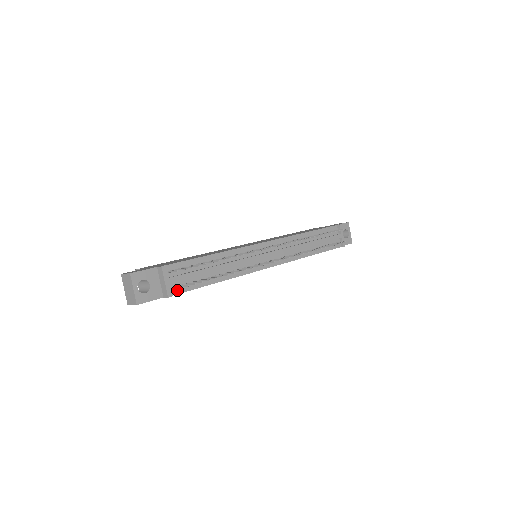
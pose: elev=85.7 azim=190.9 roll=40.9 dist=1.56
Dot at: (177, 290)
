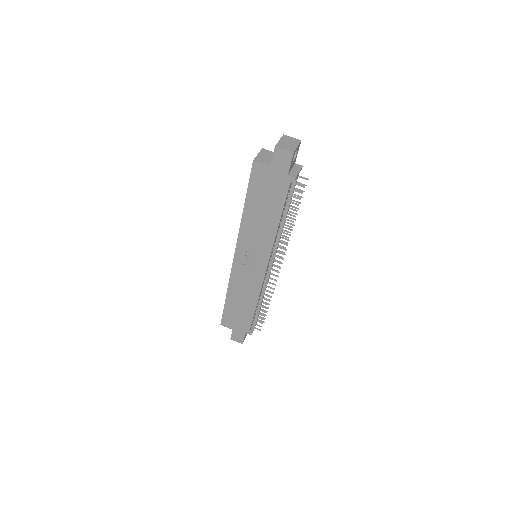
Dot at: (290, 186)
